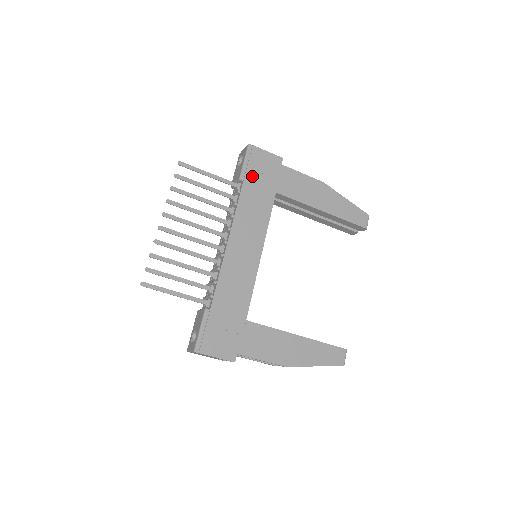
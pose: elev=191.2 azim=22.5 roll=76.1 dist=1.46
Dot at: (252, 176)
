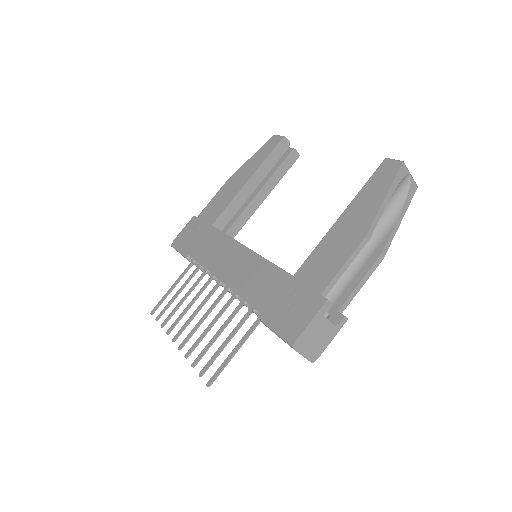
Dot at: (190, 246)
